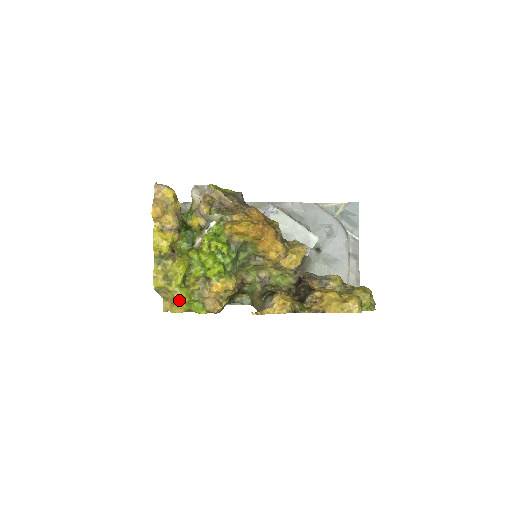
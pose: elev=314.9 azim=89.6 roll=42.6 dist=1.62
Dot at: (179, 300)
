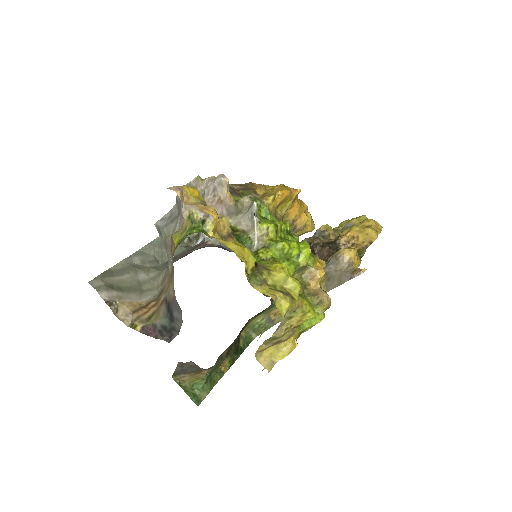
Dot at: (311, 311)
